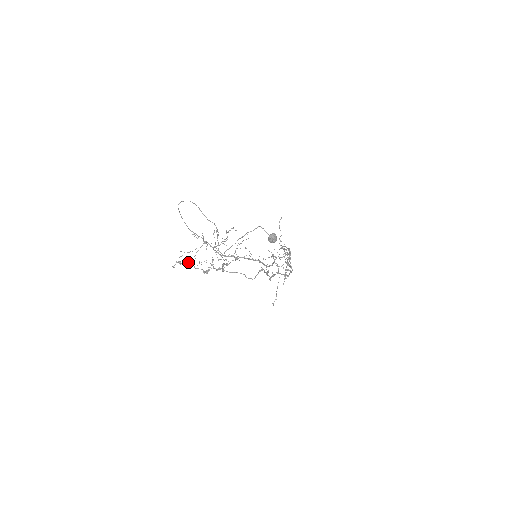
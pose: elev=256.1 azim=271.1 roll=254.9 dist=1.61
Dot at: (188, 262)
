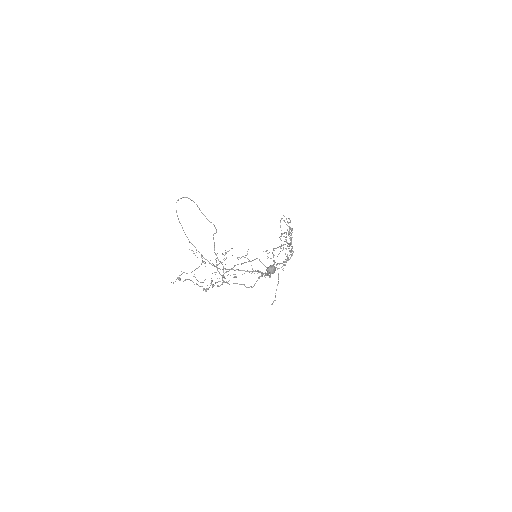
Dot at: (187, 279)
